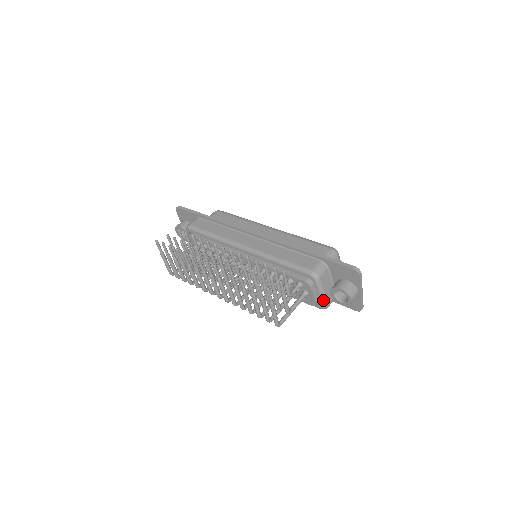
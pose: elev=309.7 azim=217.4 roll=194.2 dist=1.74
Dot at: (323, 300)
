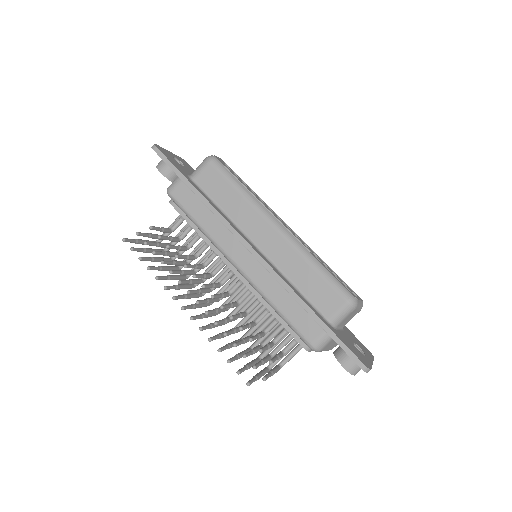
Dot at: occluded
